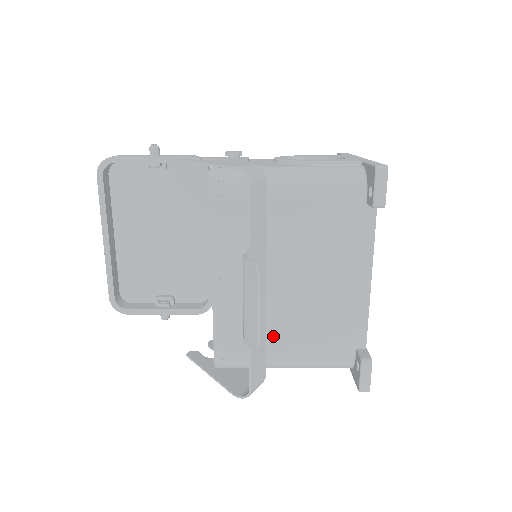
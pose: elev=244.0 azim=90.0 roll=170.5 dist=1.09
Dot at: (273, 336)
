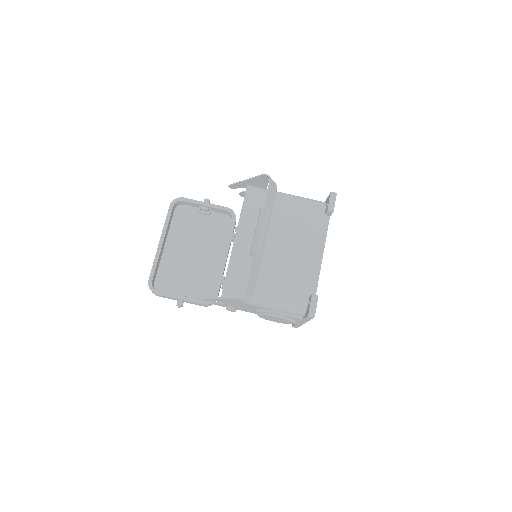
Dot at: (262, 277)
